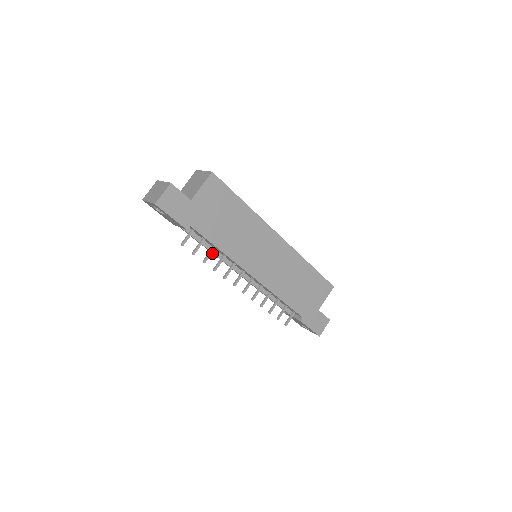
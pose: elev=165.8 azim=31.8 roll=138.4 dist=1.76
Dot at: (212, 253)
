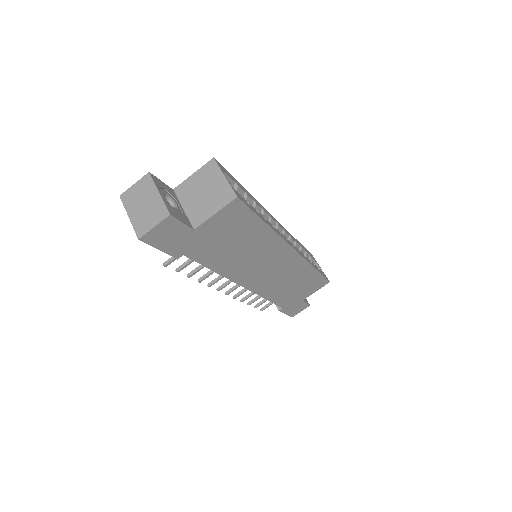
Dot at: occluded
